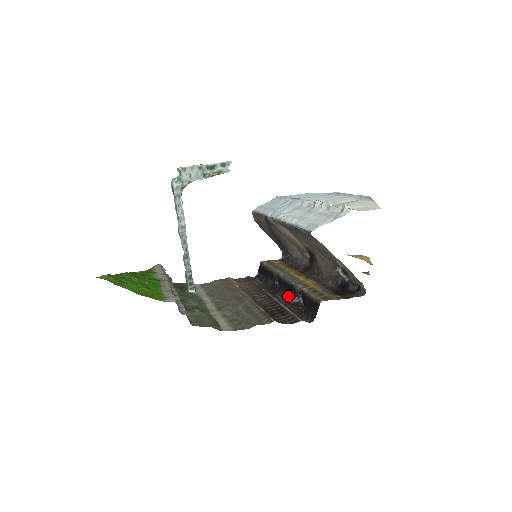
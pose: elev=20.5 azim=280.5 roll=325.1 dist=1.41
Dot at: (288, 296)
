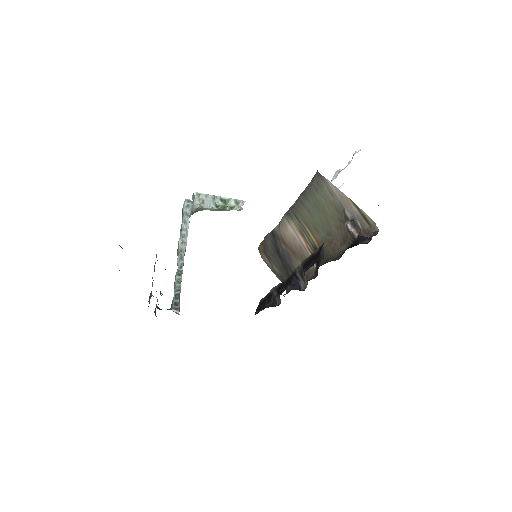
Dot at: (287, 287)
